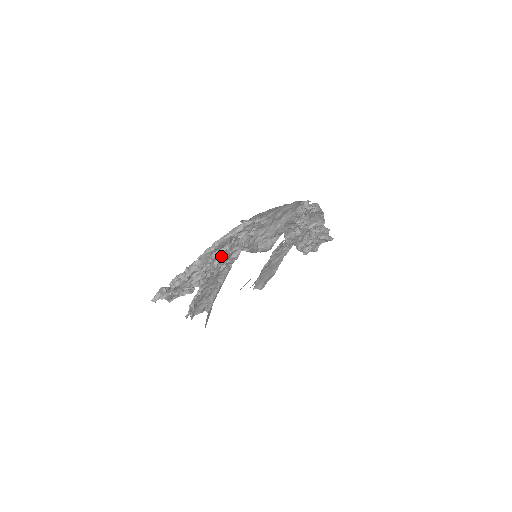
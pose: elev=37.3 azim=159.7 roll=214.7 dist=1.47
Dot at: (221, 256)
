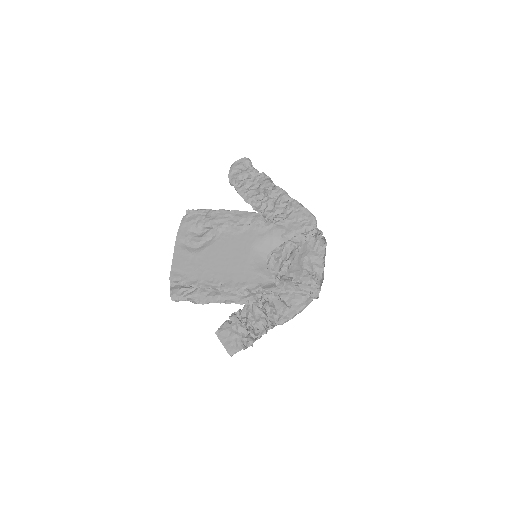
Dot at: (271, 299)
